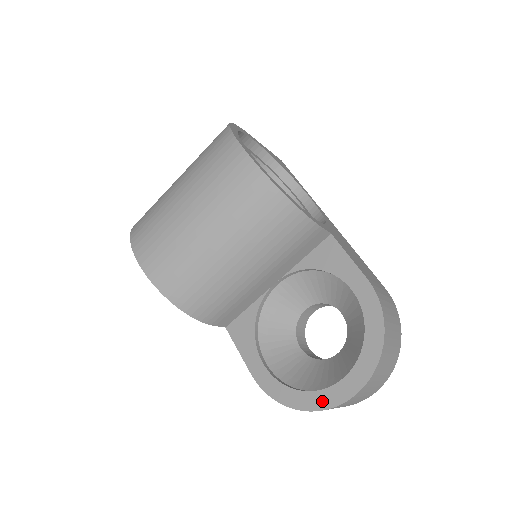
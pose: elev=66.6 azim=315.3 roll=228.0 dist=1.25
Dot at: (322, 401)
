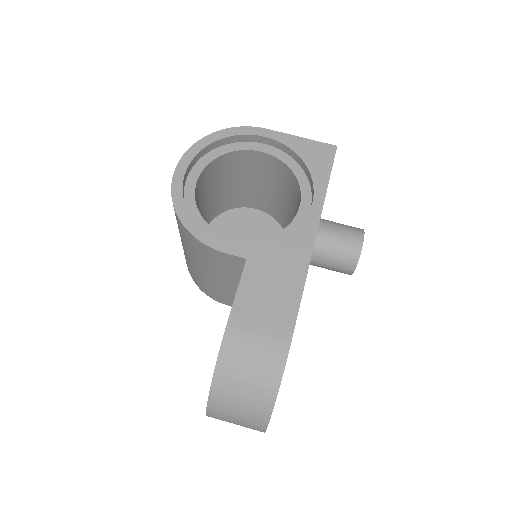
Dot at: occluded
